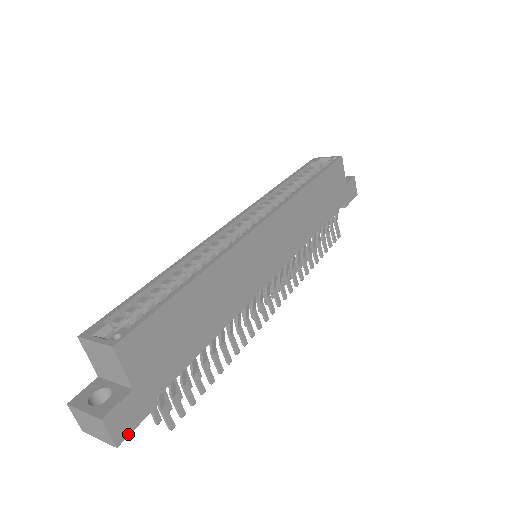
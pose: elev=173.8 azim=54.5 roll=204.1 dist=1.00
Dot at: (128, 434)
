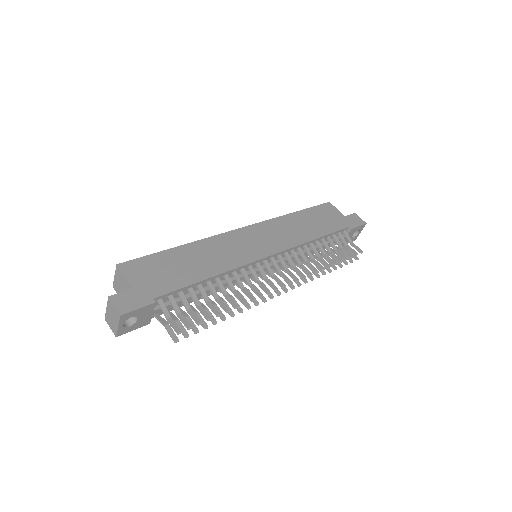
Dot at: (130, 311)
